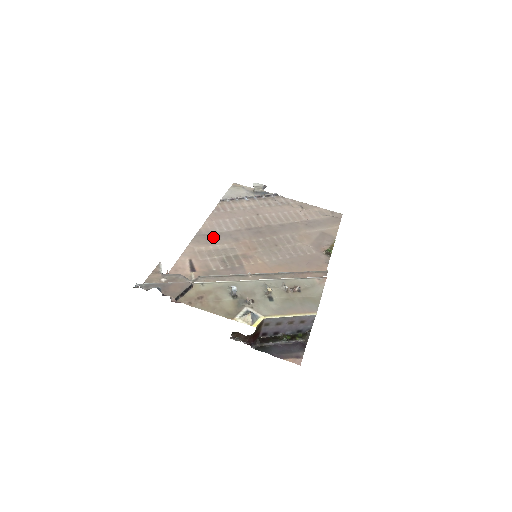
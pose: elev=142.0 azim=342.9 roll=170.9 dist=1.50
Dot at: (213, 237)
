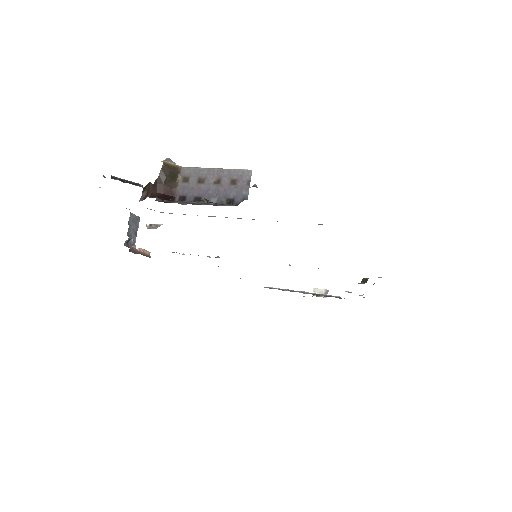
Dot at: occluded
